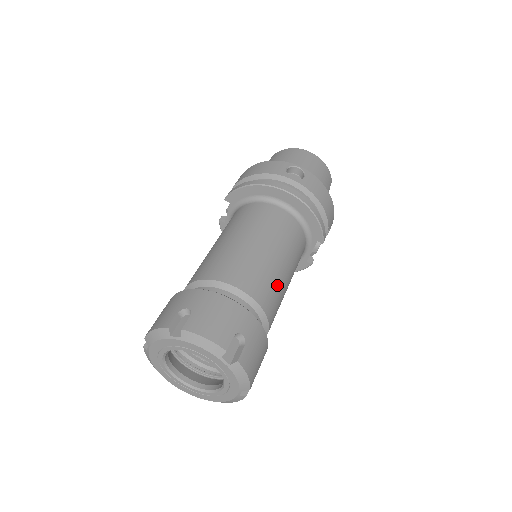
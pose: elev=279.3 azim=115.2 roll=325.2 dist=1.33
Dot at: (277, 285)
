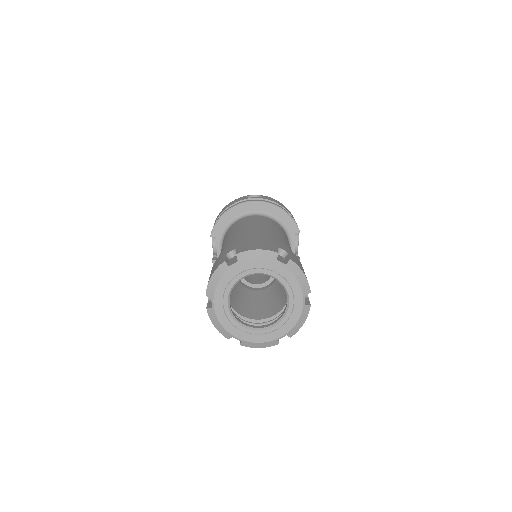
Dot at: (285, 243)
